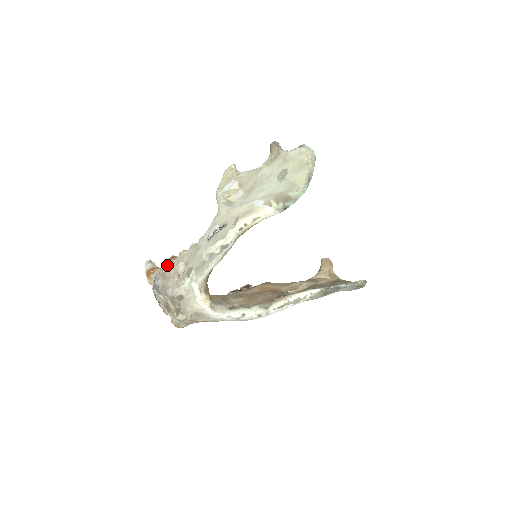
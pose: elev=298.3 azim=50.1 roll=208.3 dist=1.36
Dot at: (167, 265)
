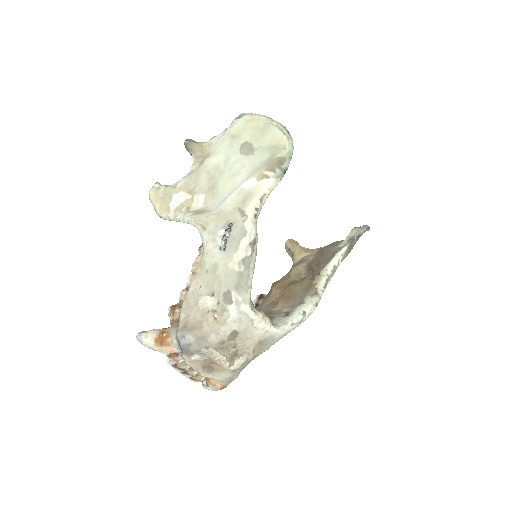
Dot at: (176, 318)
